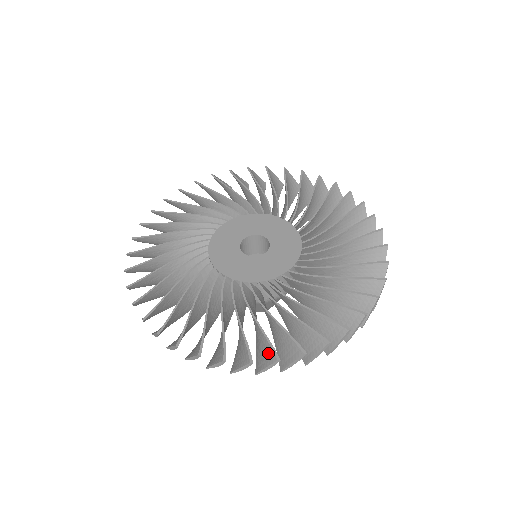
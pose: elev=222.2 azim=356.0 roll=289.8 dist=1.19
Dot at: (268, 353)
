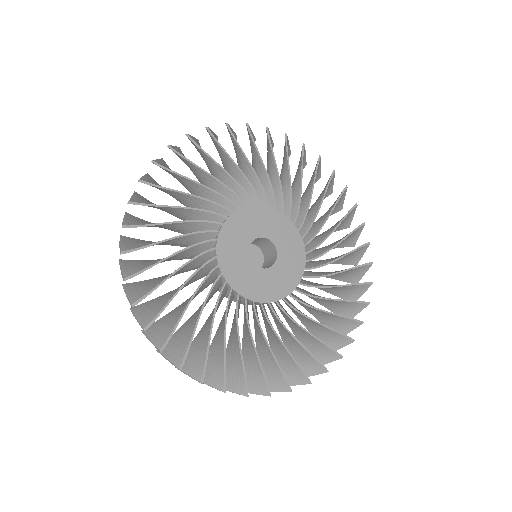
Dot at: (218, 376)
